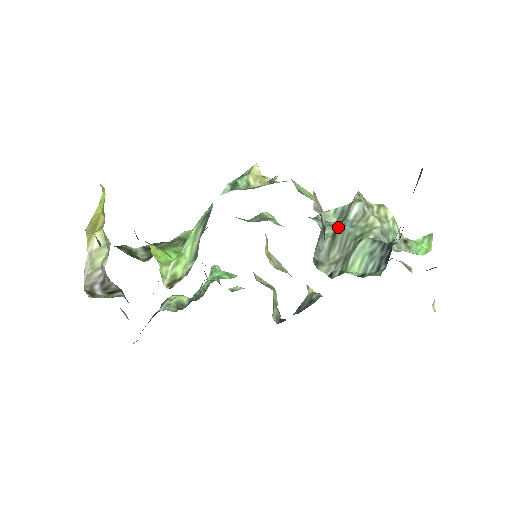
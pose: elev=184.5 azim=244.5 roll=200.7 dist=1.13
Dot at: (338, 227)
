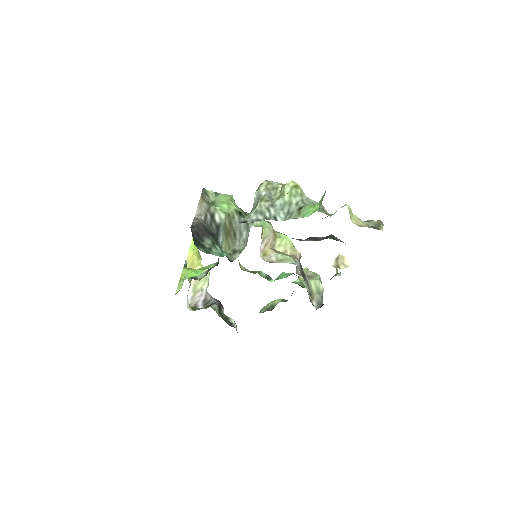
Dot at: occluded
